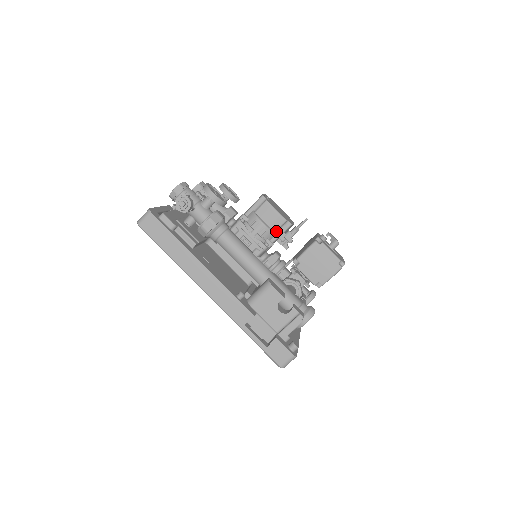
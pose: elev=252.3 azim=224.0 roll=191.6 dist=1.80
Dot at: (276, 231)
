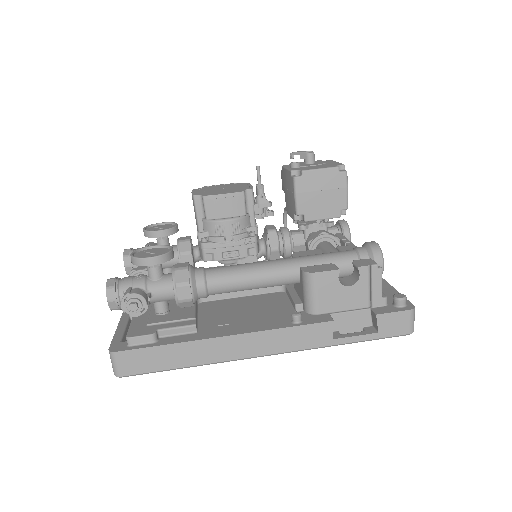
Dot at: (246, 212)
